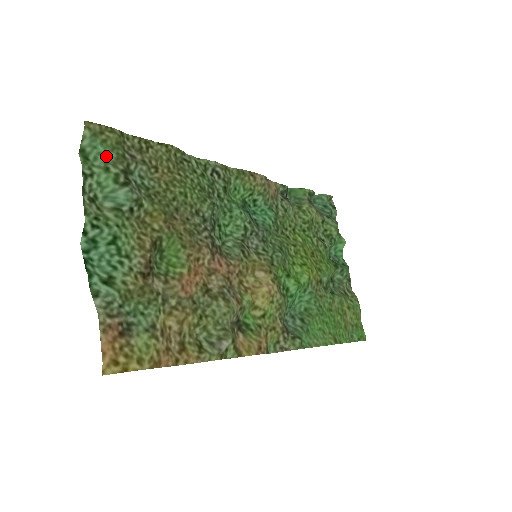
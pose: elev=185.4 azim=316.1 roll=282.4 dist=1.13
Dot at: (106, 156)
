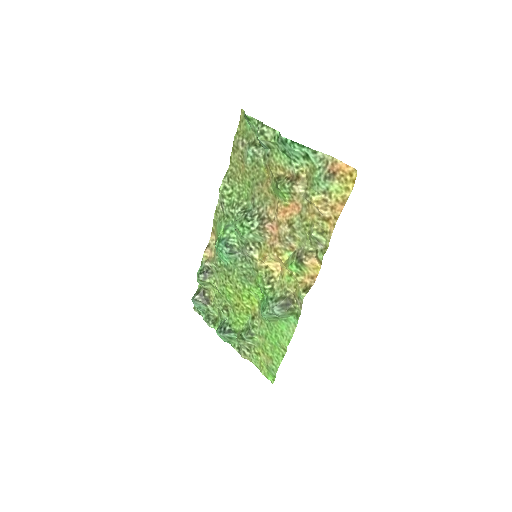
Dot at: (250, 128)
